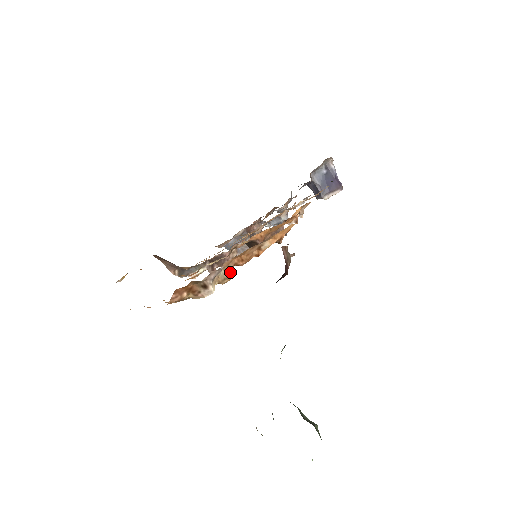
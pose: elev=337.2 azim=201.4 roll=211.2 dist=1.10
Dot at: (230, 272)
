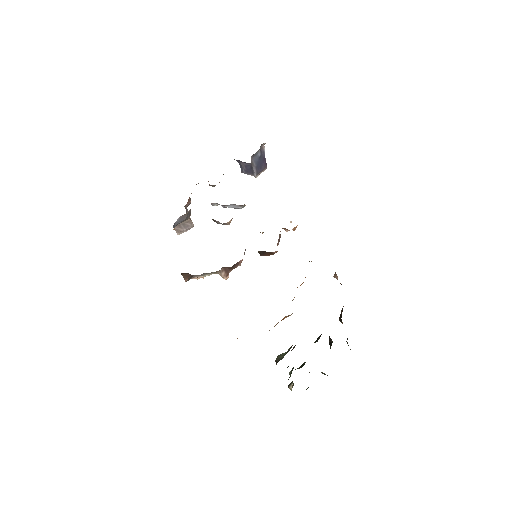
Dot at: occluded
